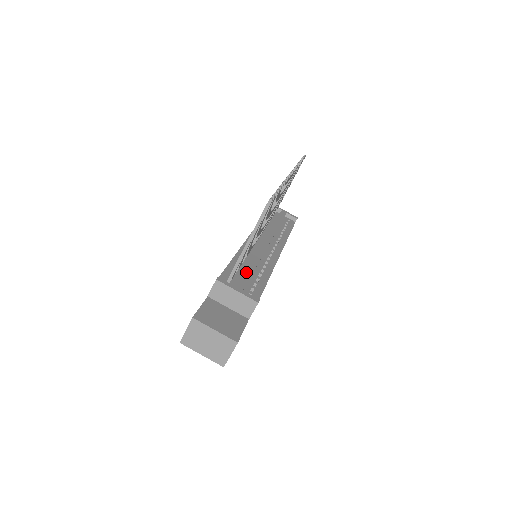
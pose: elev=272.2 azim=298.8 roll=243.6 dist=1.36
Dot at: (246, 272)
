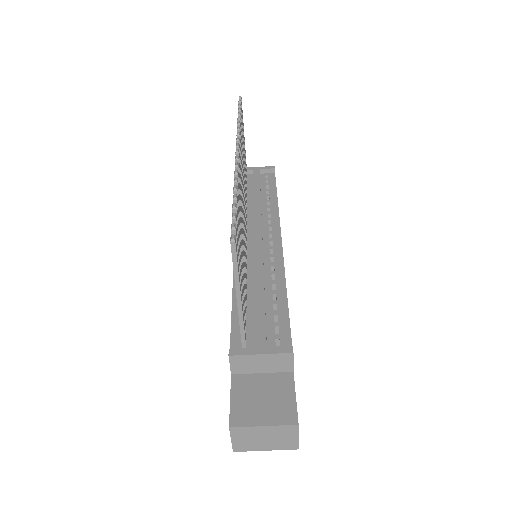
Dot at: (257, 311)
